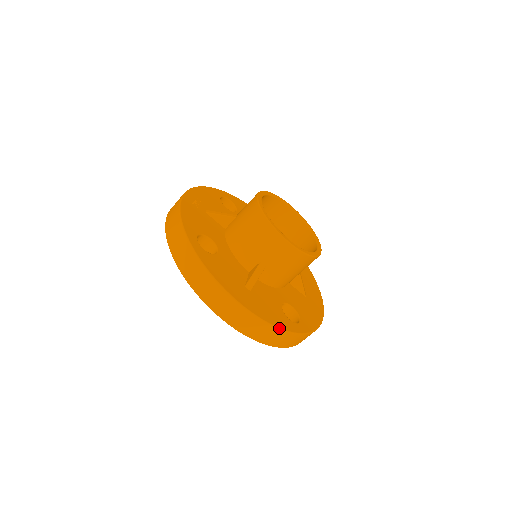
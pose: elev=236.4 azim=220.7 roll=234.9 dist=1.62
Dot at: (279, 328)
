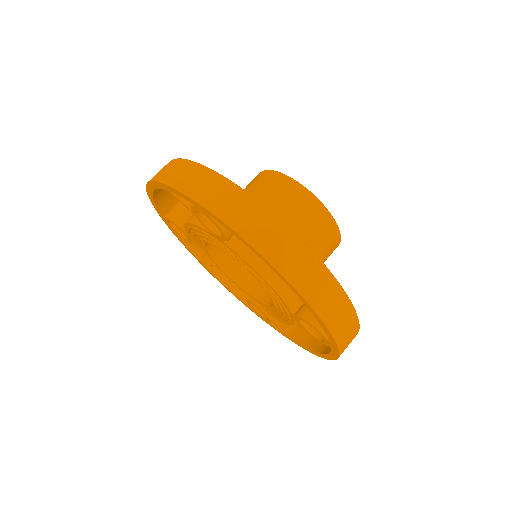
Dot at: (350, 300)
